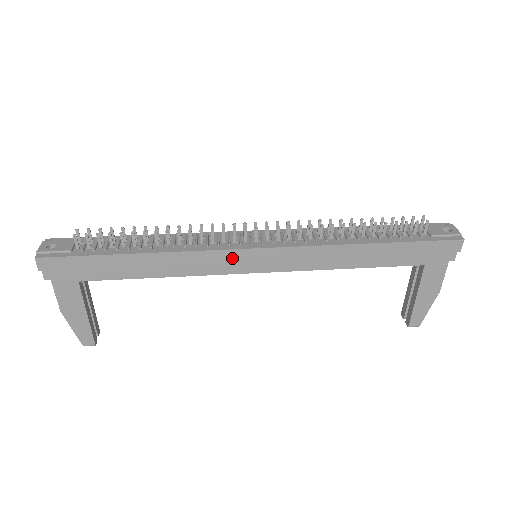
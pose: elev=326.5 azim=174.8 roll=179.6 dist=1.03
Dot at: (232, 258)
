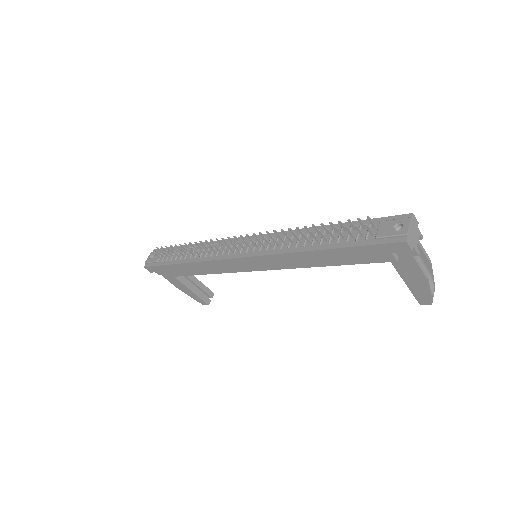
Dot at: (232, 263)
